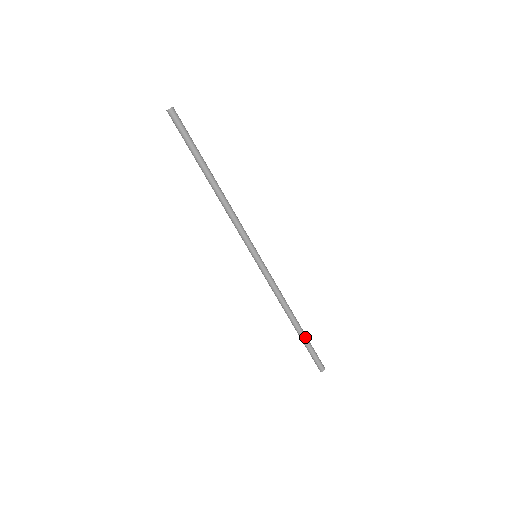
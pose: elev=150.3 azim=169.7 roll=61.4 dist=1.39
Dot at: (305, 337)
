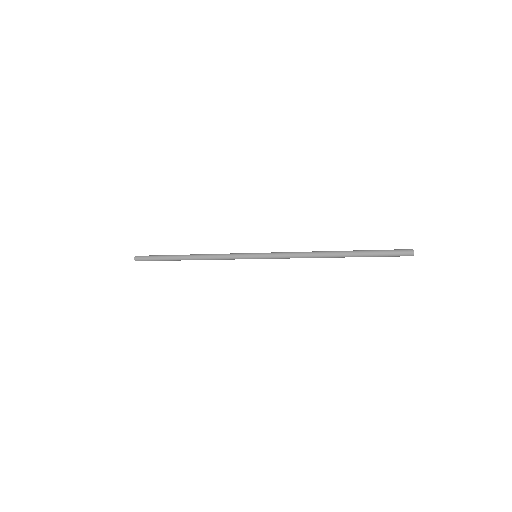
Dot at: (358, 251)
